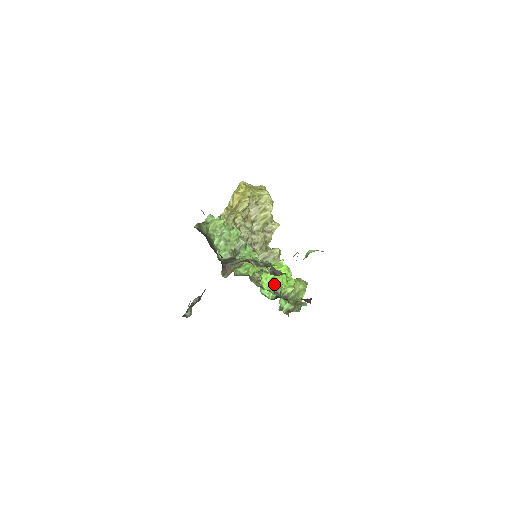
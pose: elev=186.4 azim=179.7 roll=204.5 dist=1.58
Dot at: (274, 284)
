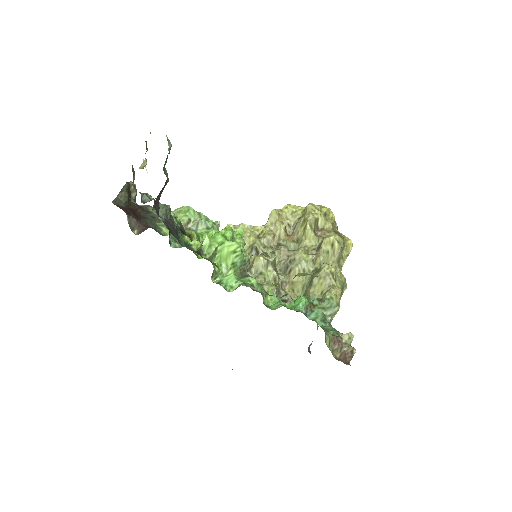
Dot at: occluded
